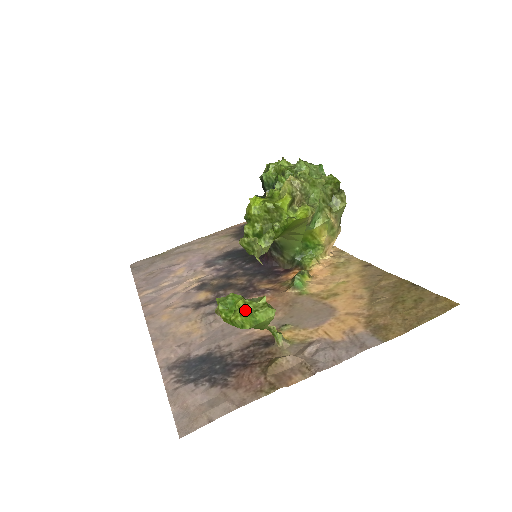
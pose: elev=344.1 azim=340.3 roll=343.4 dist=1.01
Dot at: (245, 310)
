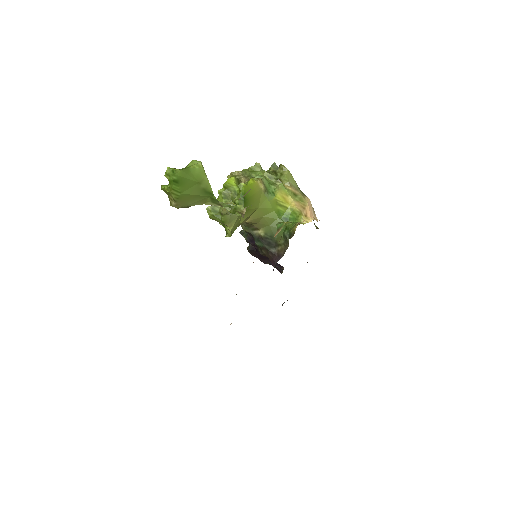
Dot at: occluded
